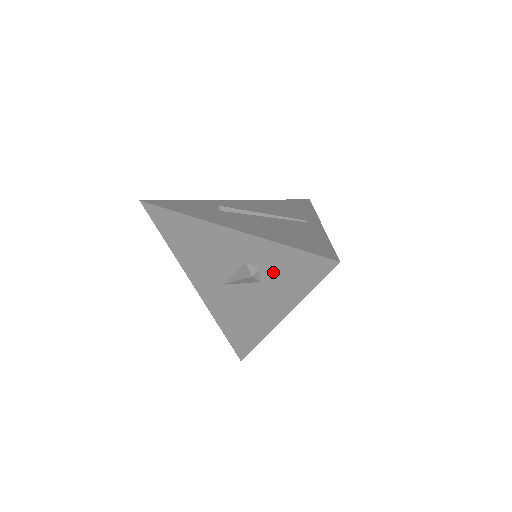
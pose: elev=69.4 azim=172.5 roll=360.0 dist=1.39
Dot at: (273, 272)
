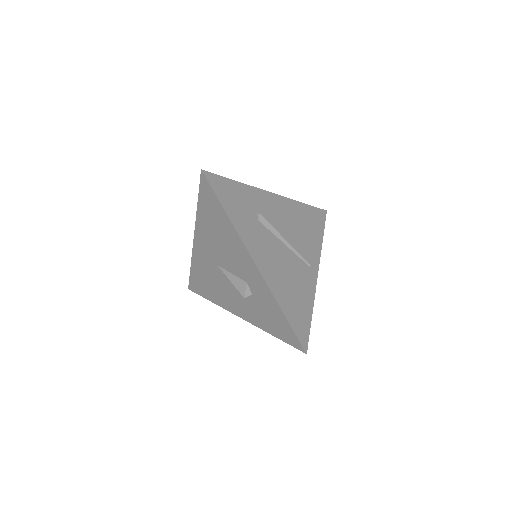
Dot at: (260, 306)
